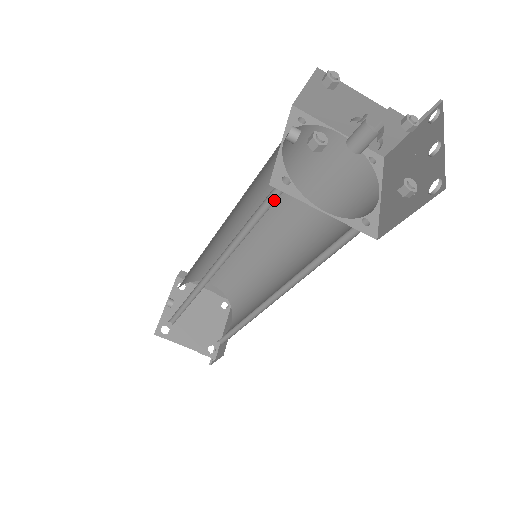
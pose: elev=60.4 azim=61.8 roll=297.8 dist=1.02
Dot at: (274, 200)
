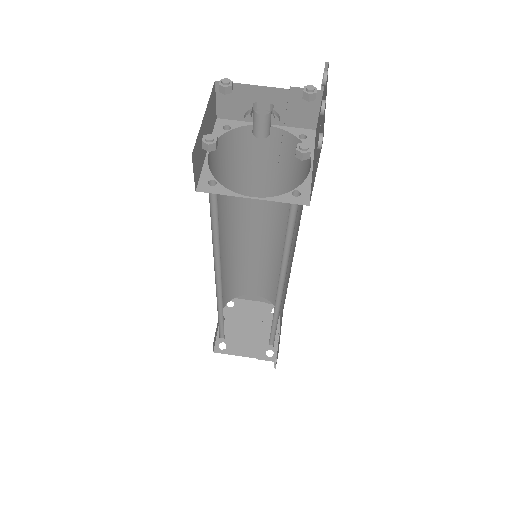
Dot at: (217, 202)
